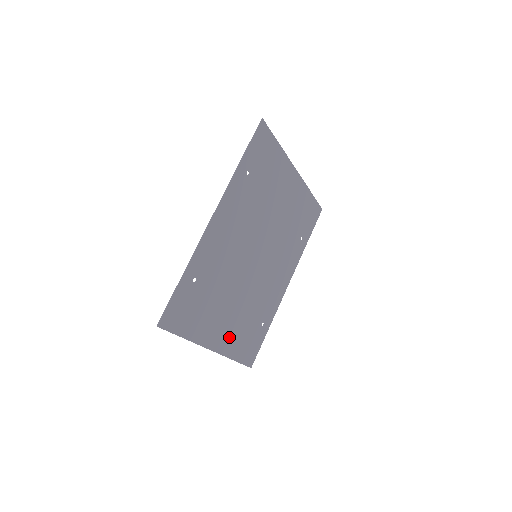
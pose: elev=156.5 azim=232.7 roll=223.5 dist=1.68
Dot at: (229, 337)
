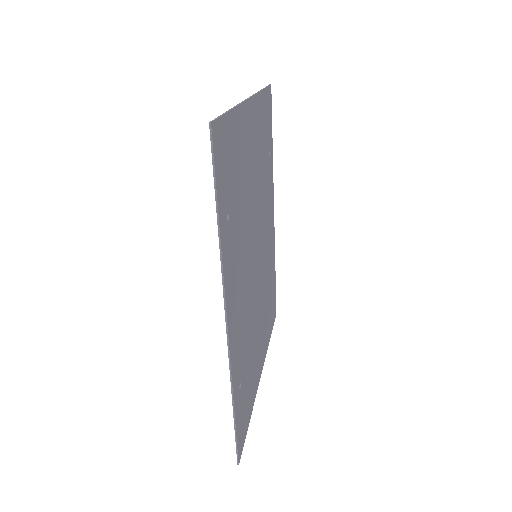
Dot at: (264, 340)
